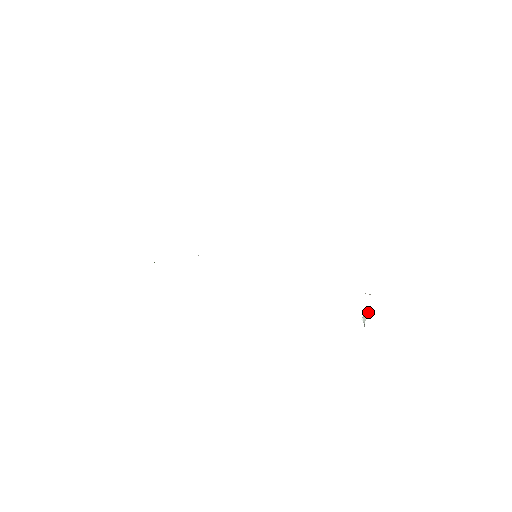
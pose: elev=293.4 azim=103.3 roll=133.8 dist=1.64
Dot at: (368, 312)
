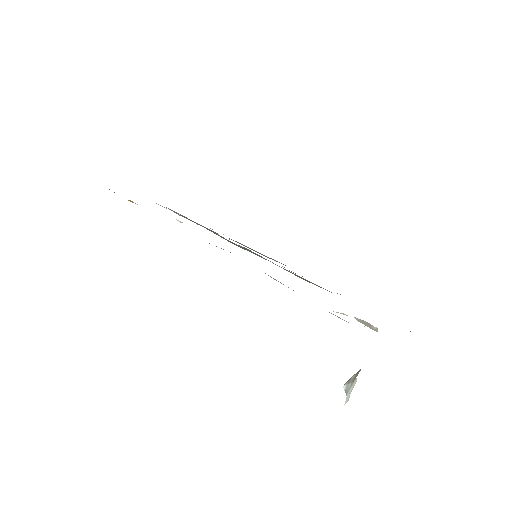
Dot at: (359, 370)
